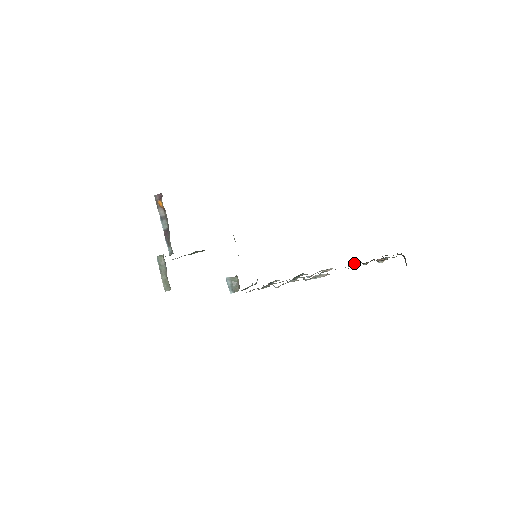
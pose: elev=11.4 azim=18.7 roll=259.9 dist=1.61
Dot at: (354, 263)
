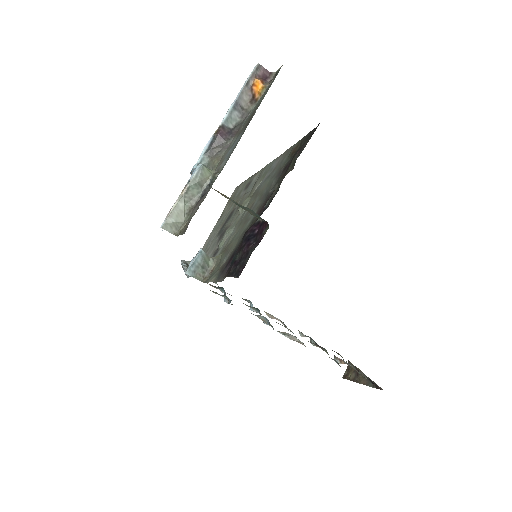
Dot at: (305, 335)
